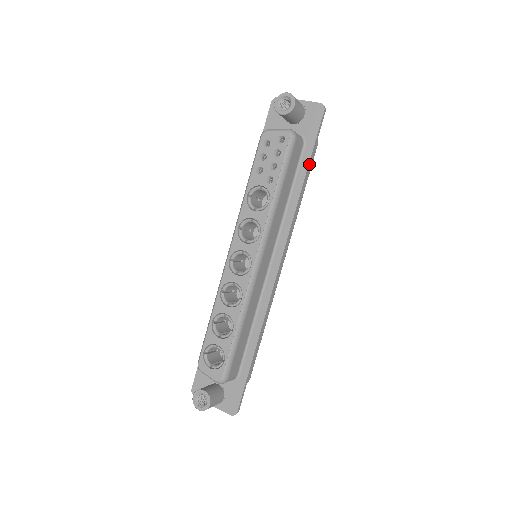
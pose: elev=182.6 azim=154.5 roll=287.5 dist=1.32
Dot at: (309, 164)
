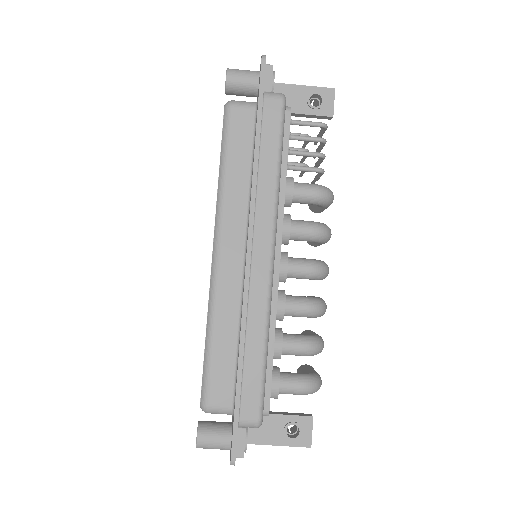
Dot at: (258, 124)
